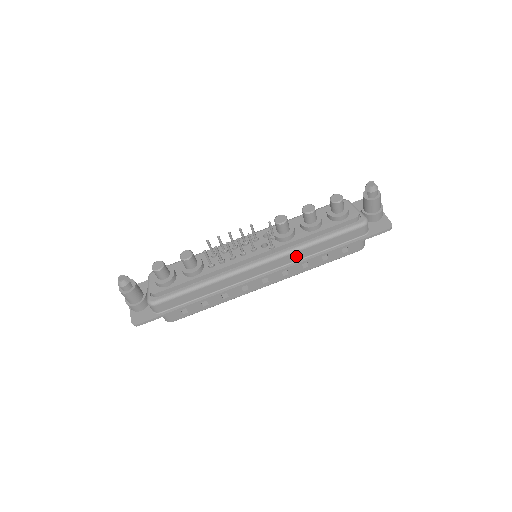
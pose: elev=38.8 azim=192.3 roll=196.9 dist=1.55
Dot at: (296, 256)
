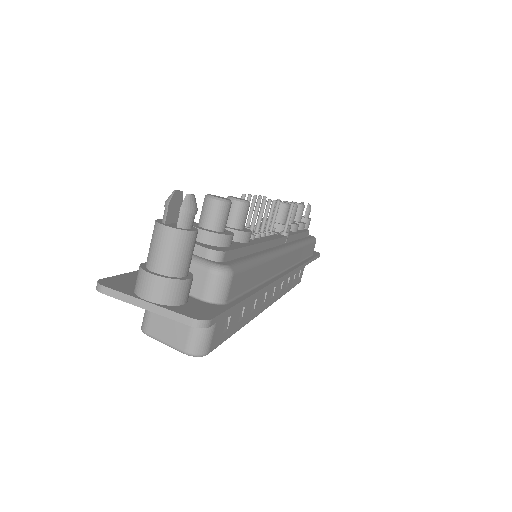
Dot at: (298, 255)
